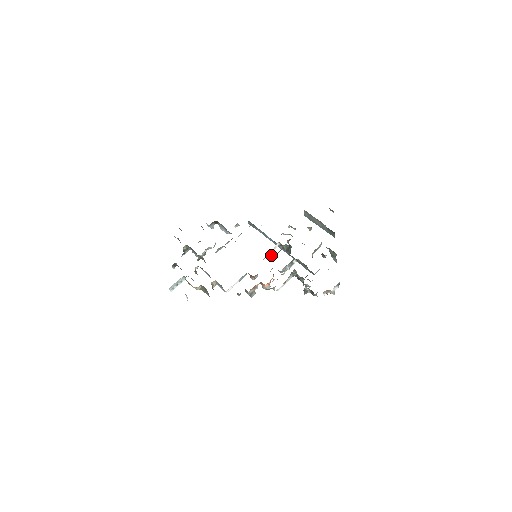
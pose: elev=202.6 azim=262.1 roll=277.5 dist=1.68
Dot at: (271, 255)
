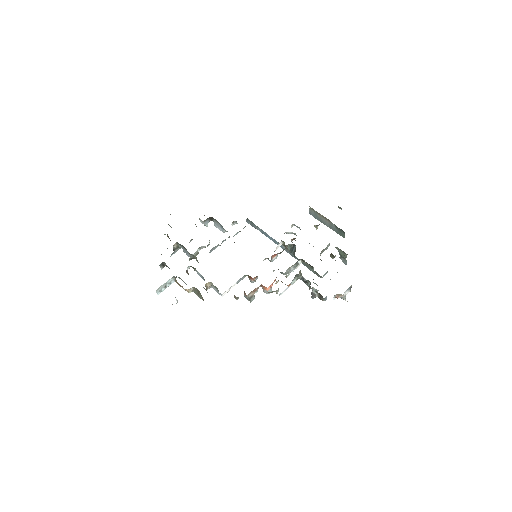
Dot at: (273, 255)
